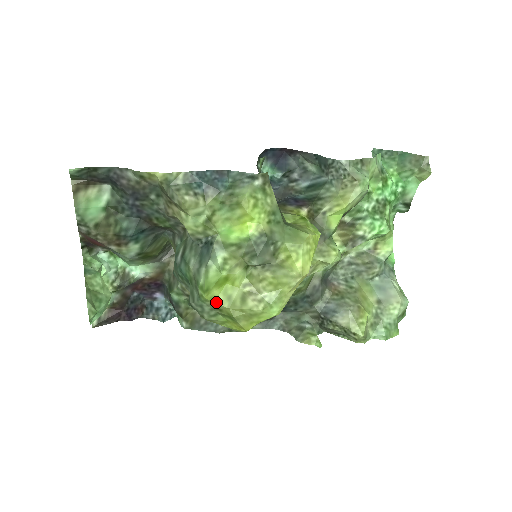
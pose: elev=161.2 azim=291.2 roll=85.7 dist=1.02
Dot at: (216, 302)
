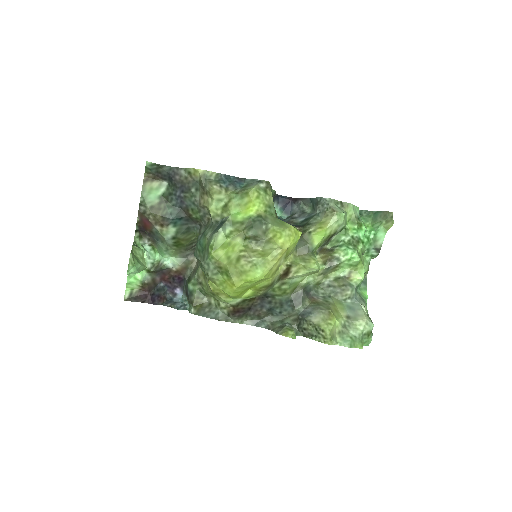
Dot at: (219, 259)
